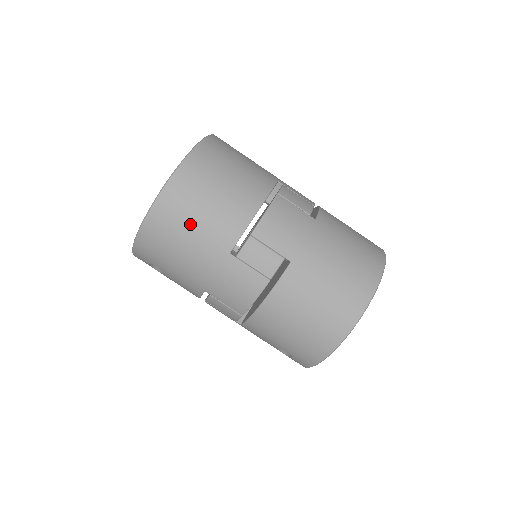
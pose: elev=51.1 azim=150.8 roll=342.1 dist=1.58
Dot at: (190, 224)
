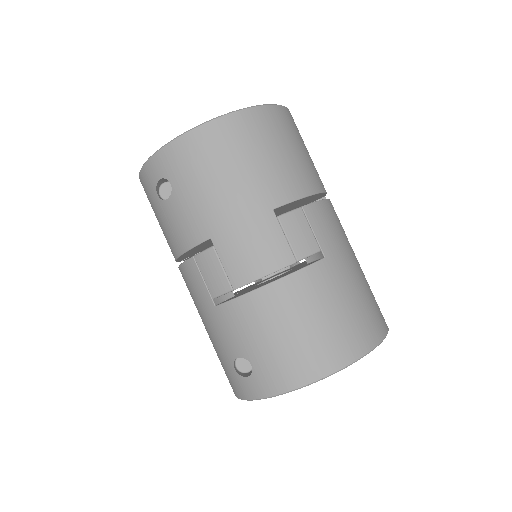
Dot at: (252, 156)
